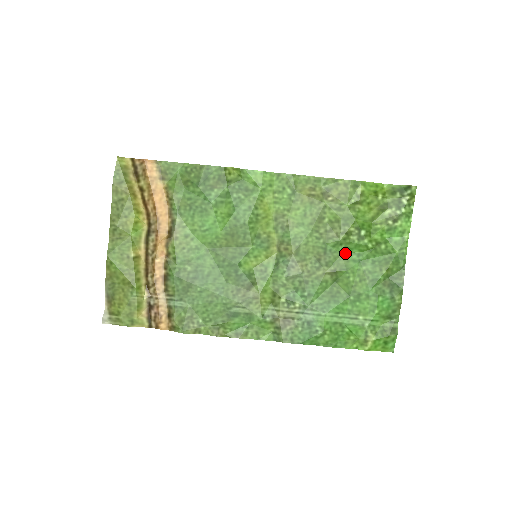
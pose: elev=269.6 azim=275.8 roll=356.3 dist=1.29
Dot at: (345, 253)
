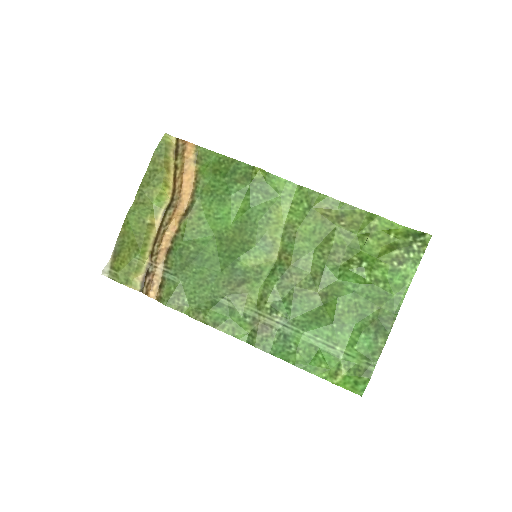
Dot at: (342, 280)
